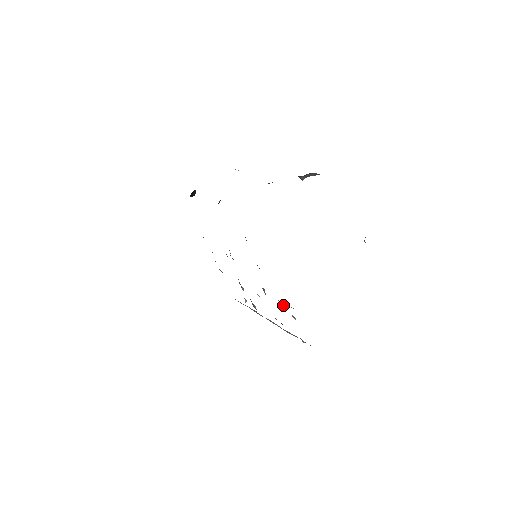
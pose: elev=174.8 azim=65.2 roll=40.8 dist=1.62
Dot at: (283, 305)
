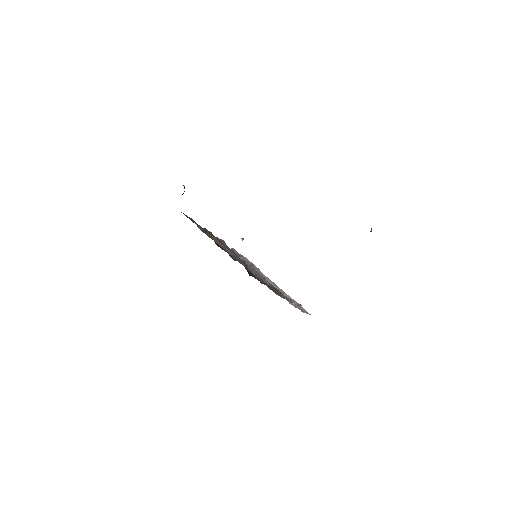
Dot at: occluded
